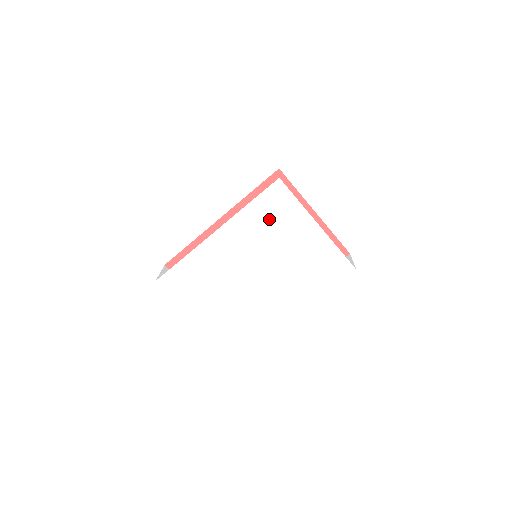
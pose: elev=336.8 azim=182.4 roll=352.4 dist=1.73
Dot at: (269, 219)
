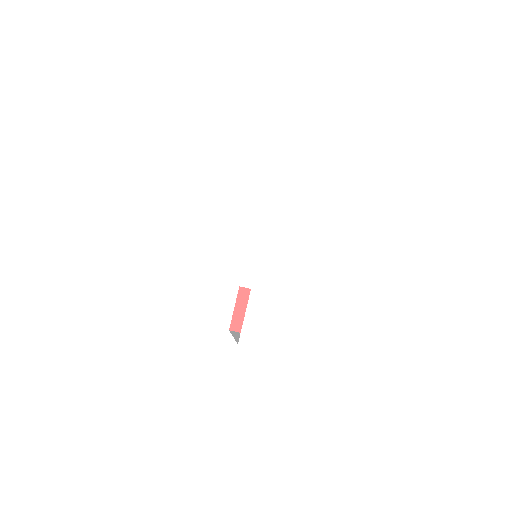
Dot at: (320, 235)
